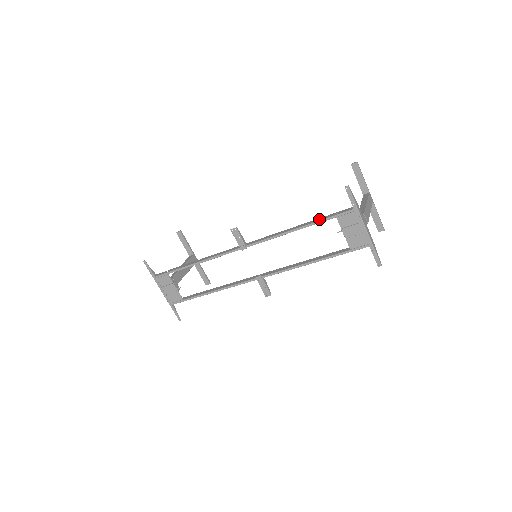
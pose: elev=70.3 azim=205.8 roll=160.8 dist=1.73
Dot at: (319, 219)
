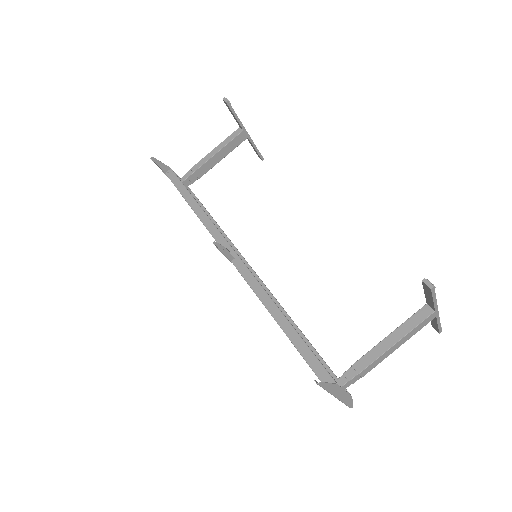
Dot at: (296, 340)
